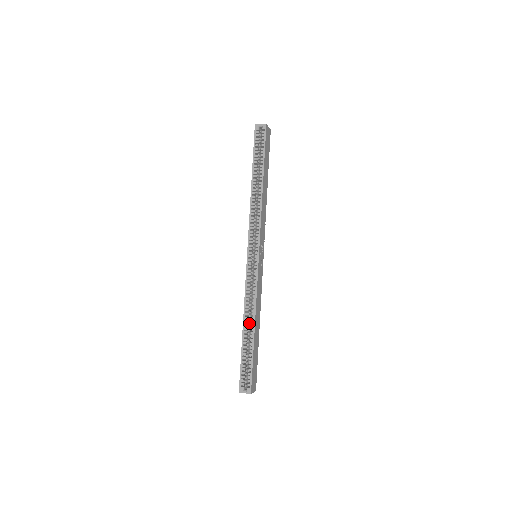
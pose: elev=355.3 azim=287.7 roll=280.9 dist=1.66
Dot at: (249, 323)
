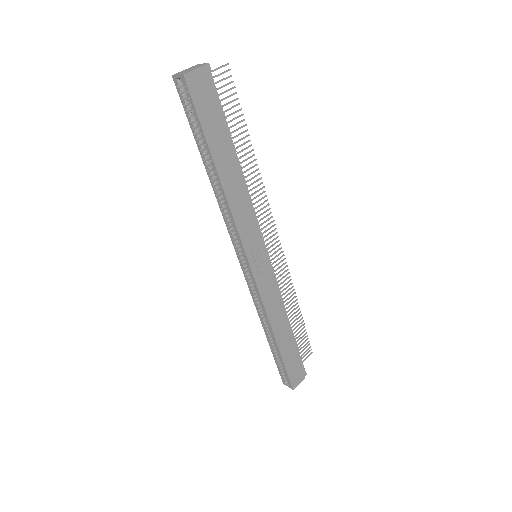
Dot at: occluded
